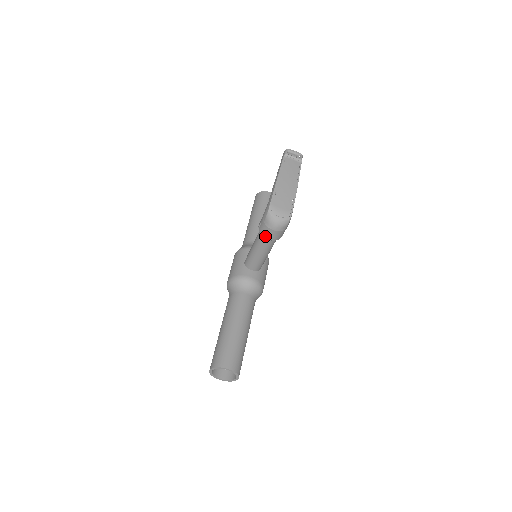
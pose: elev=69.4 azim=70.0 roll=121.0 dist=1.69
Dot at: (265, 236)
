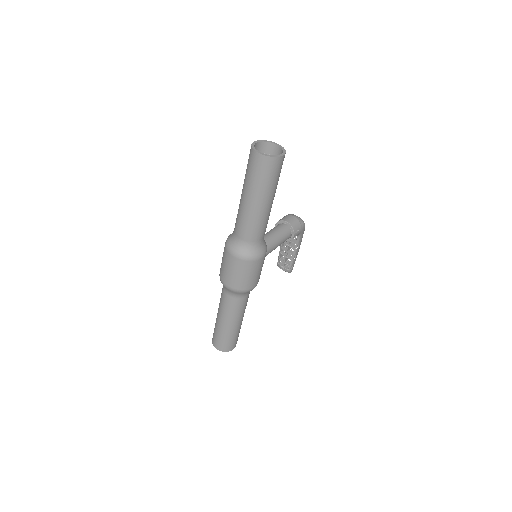
Dot at: (284, 220)
